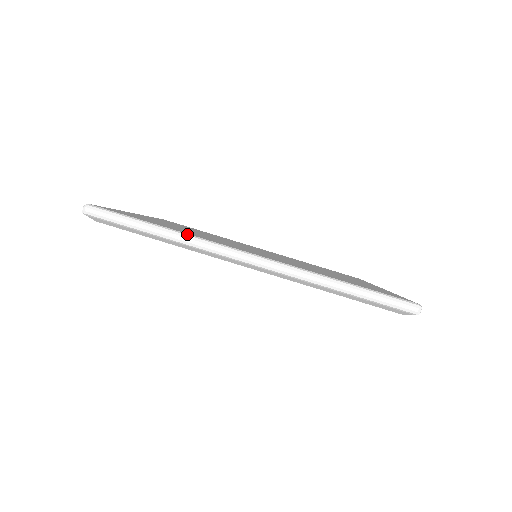
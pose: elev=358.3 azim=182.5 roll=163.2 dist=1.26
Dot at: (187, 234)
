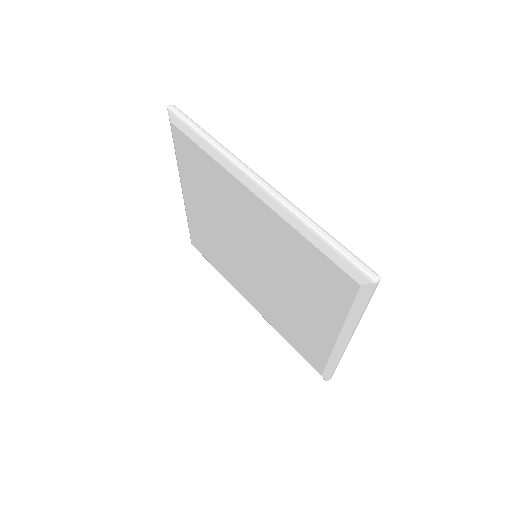
Dot at: (226, 148)
